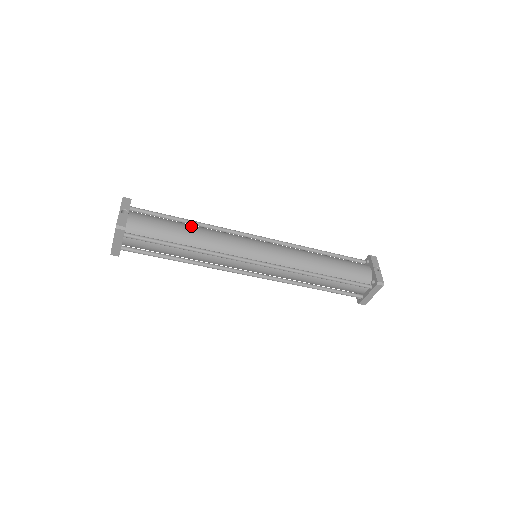
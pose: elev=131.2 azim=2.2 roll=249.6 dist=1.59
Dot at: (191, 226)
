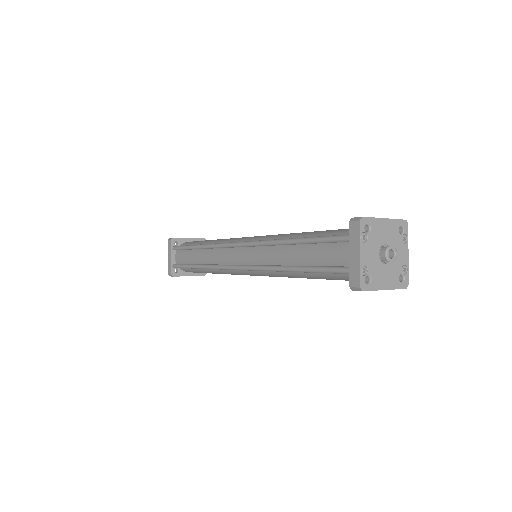
Dot at: occluded
